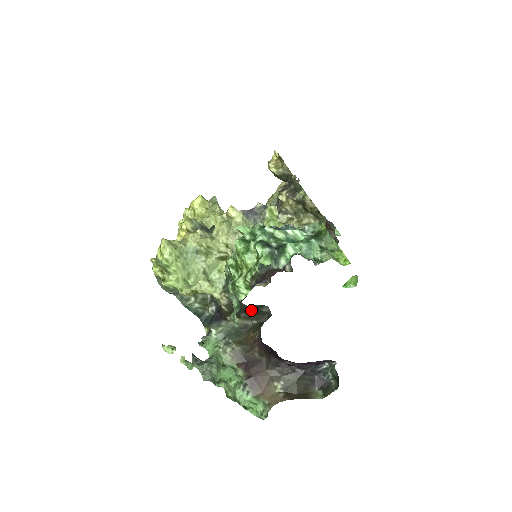
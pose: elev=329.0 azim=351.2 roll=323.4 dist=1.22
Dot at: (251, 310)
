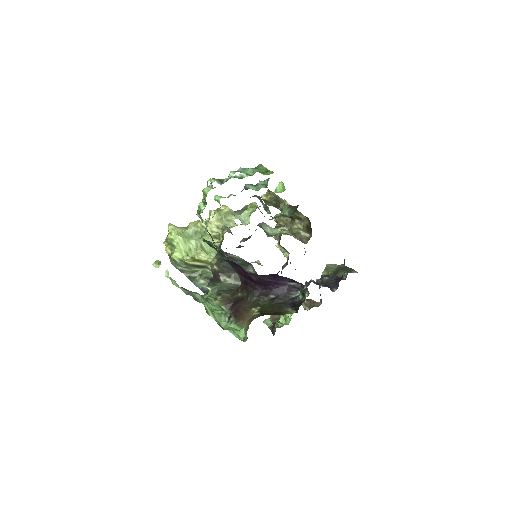
Dot at: occluded
